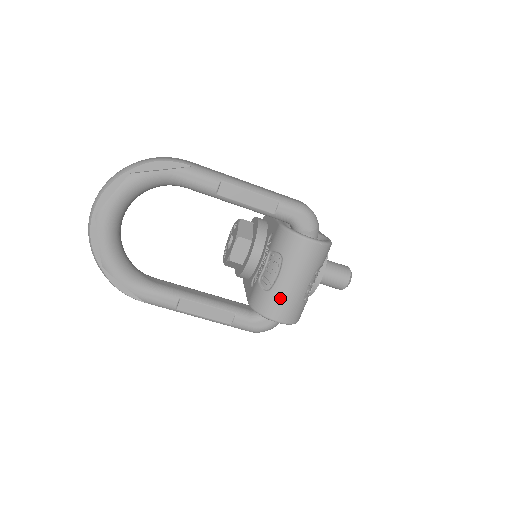
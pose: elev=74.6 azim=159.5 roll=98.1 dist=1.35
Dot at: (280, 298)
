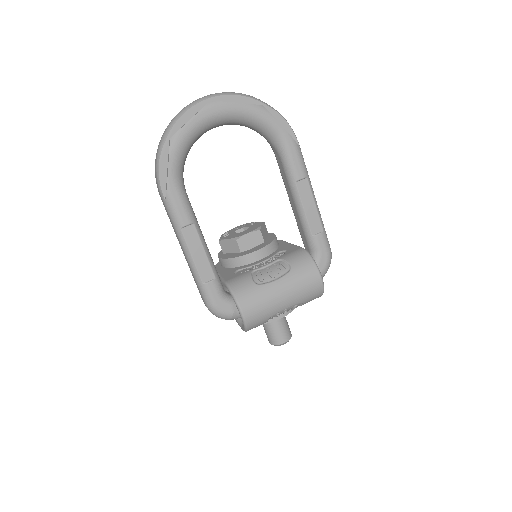
Dot at: (262, 297)
